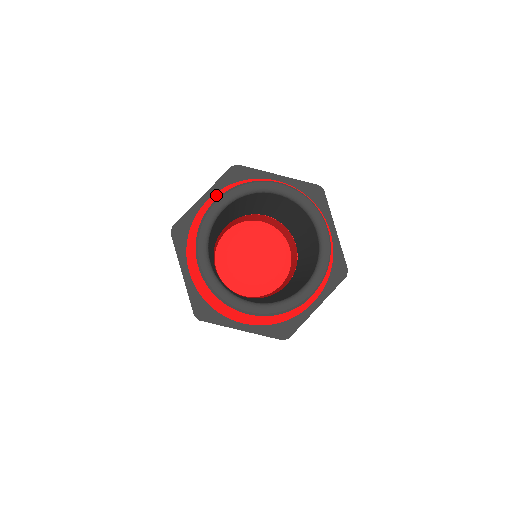
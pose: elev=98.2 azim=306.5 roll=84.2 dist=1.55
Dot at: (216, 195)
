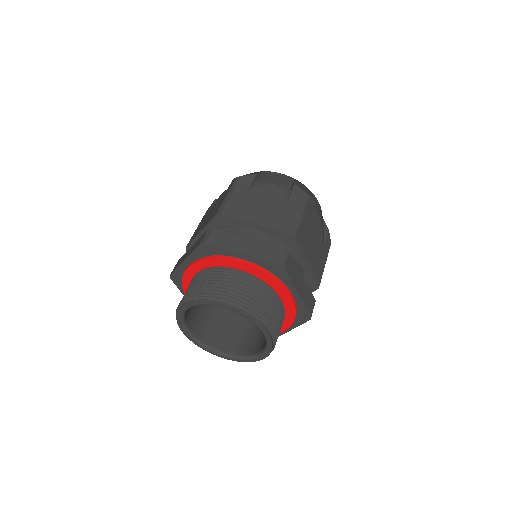
Dot at: (248, 265)
